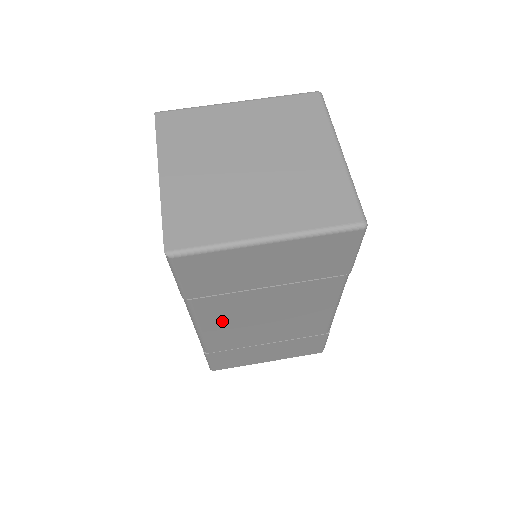
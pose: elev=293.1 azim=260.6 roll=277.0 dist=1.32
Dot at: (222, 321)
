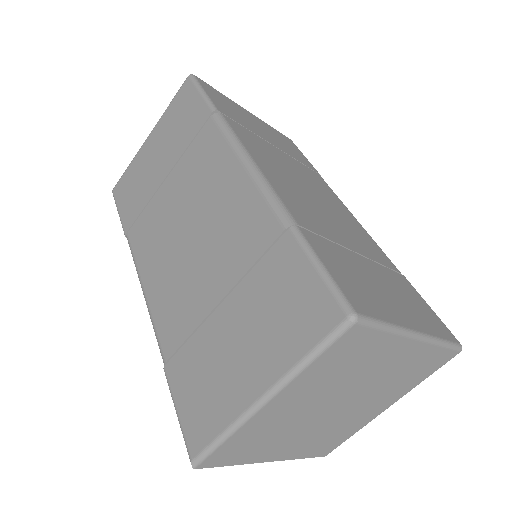
Dot at: occluded
